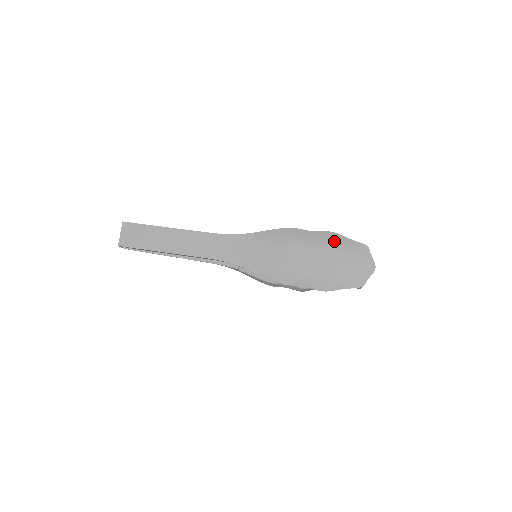
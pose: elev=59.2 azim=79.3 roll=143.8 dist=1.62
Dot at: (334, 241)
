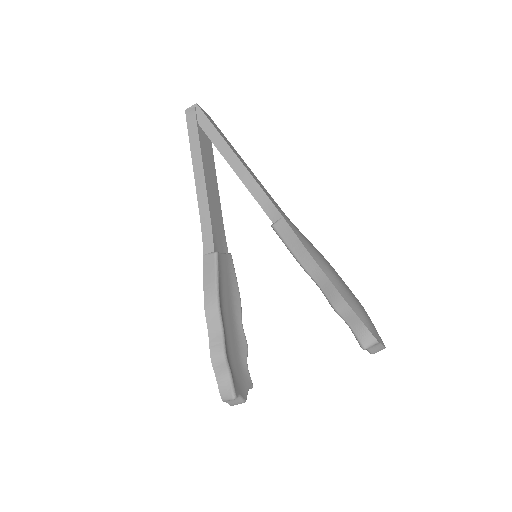
Dot at: occluded
